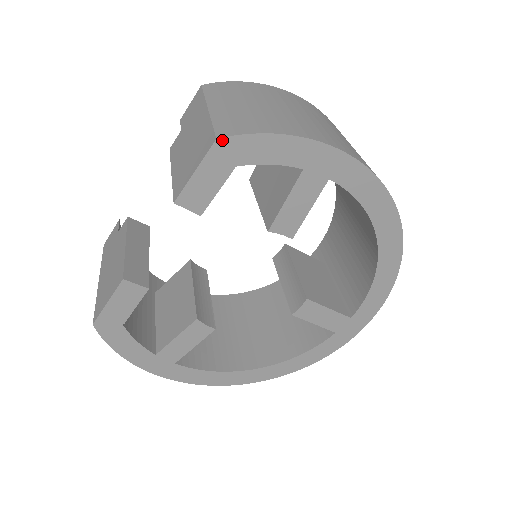
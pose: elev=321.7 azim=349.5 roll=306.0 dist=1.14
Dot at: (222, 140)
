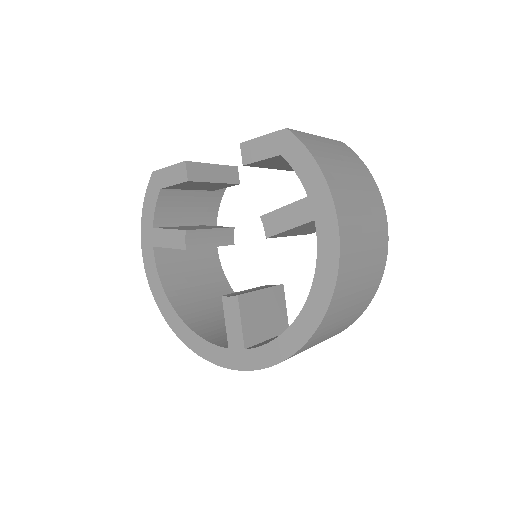
Dot at: (288, 132)
